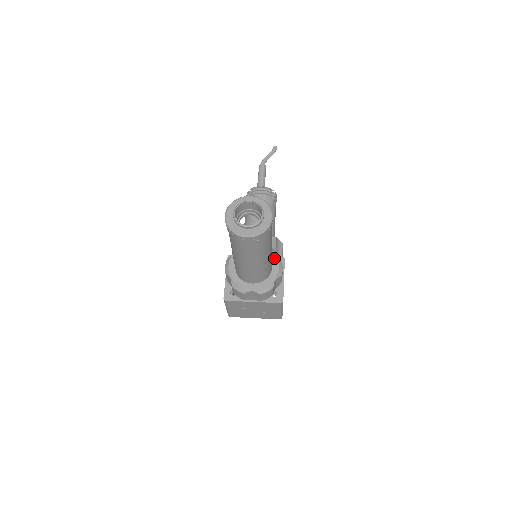
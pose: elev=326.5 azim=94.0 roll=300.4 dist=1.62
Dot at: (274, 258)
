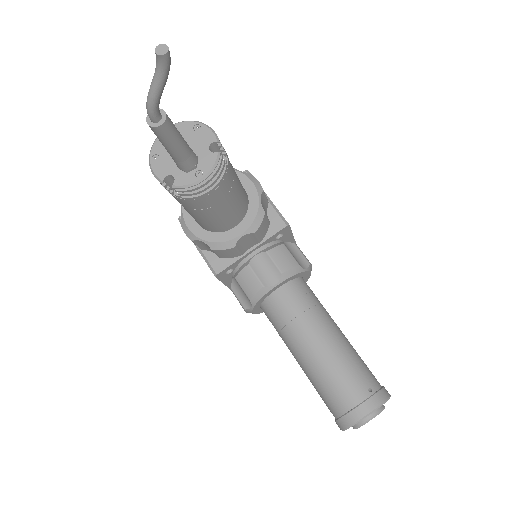
Dot at: (304, 274)
